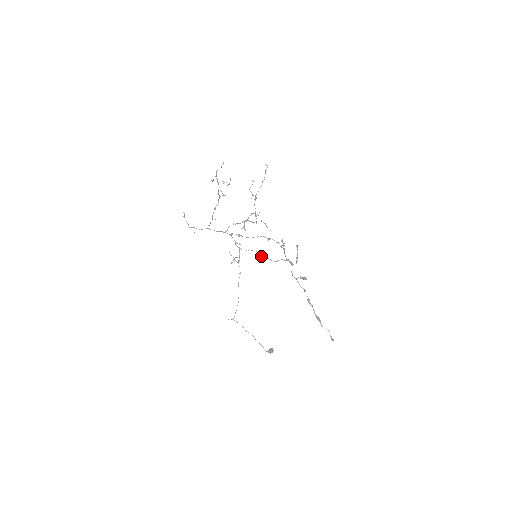
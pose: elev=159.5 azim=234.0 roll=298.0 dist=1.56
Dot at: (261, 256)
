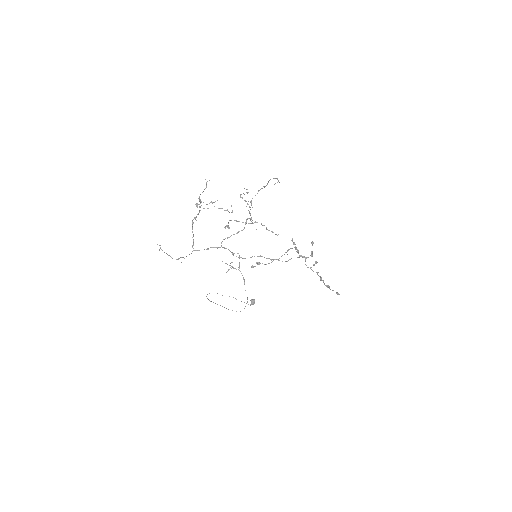
Dot at: occluded
